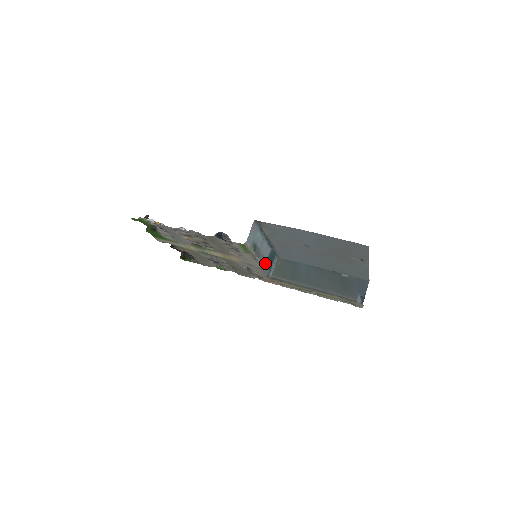
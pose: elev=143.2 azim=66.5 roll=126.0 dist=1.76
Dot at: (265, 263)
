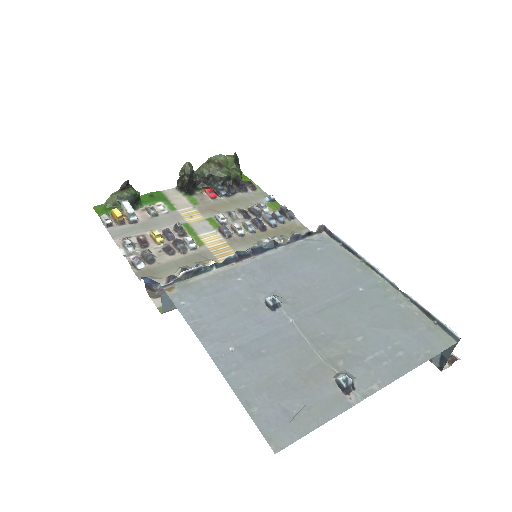
Dot at: occluded
